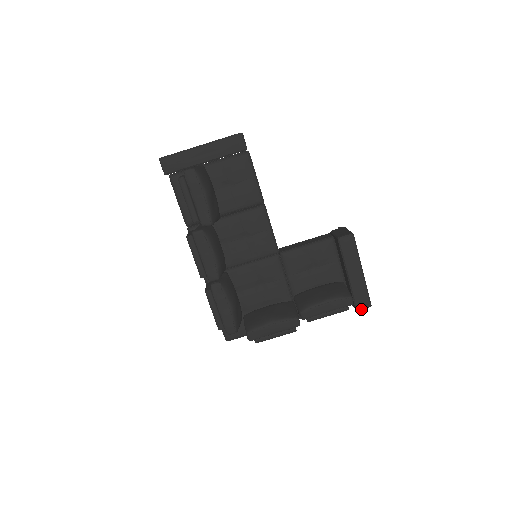
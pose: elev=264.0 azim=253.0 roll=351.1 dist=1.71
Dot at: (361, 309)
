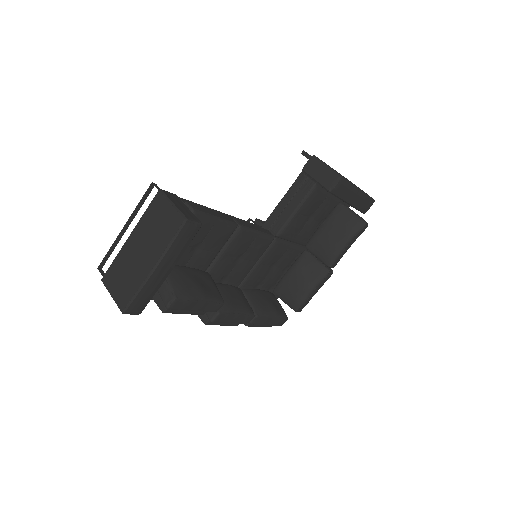
Dot at: occluded
